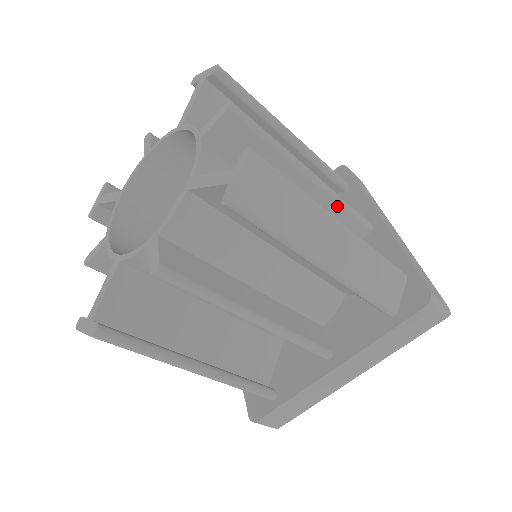
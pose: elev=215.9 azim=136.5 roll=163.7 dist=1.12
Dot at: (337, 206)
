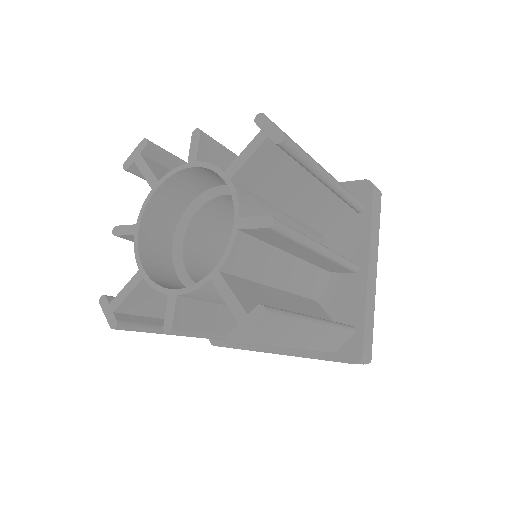
Dot at: (334, 263)
